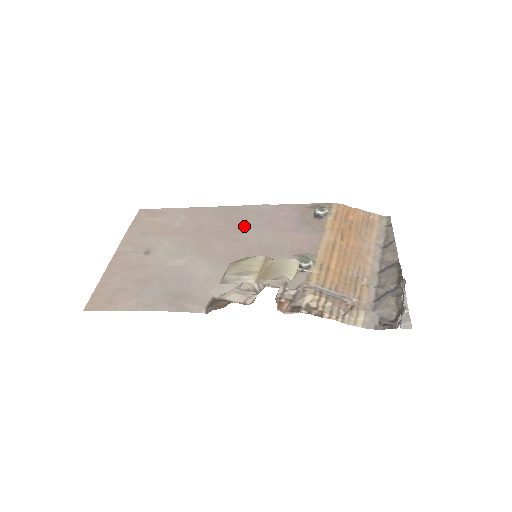
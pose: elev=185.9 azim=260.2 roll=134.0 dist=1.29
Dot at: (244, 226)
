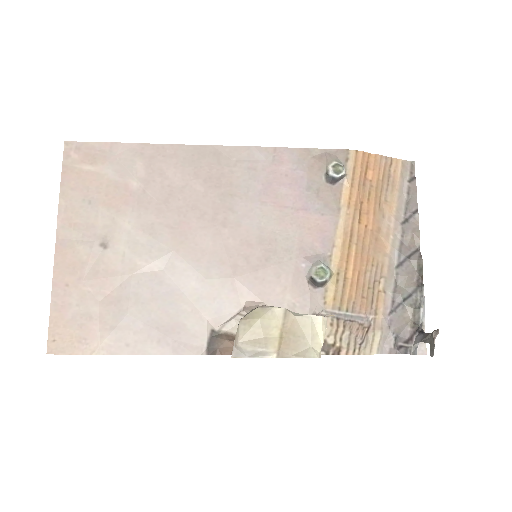
Dot at: (233, 194)
